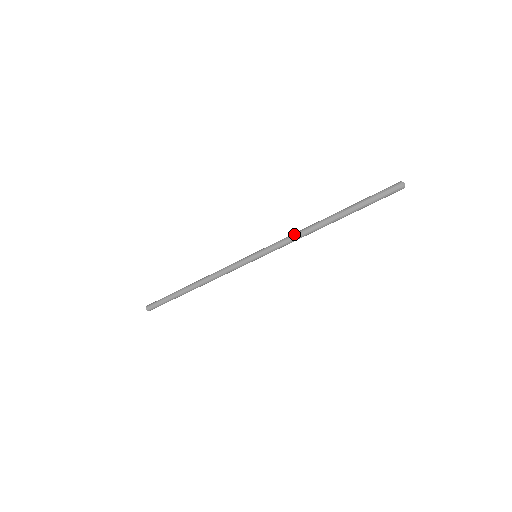
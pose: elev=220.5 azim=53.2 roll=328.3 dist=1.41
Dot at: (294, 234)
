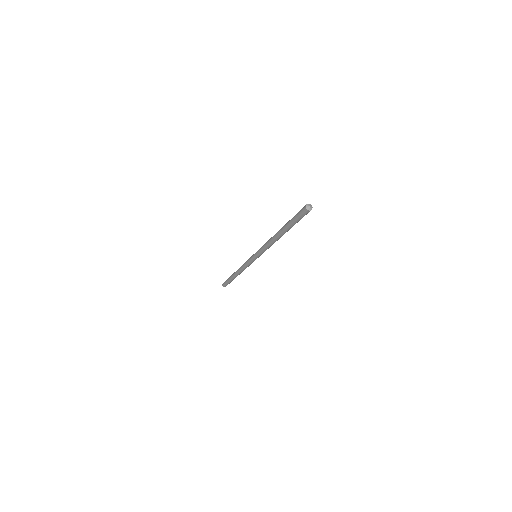
Dot at: (266, 244)
